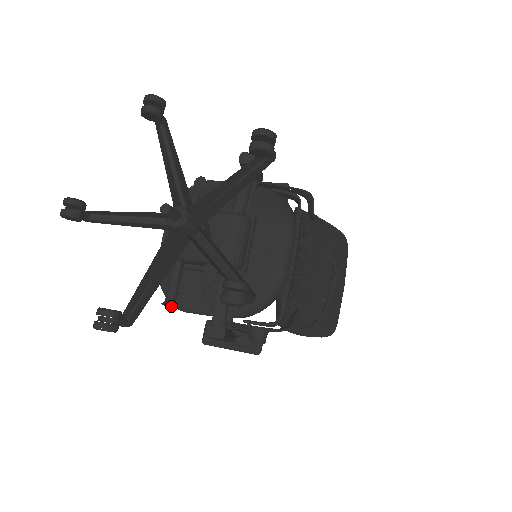
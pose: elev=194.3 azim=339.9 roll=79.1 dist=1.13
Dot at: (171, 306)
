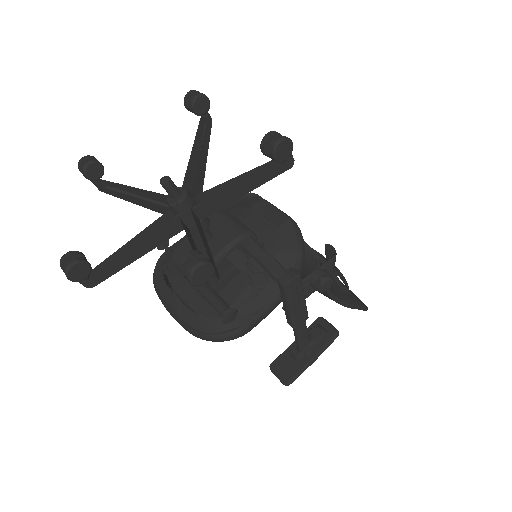
Dot at: (232, 311)
